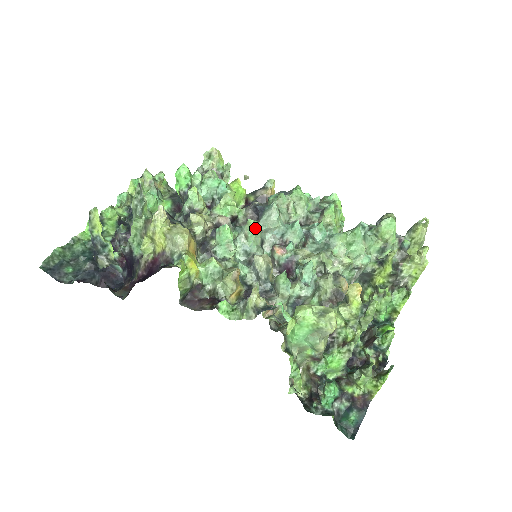
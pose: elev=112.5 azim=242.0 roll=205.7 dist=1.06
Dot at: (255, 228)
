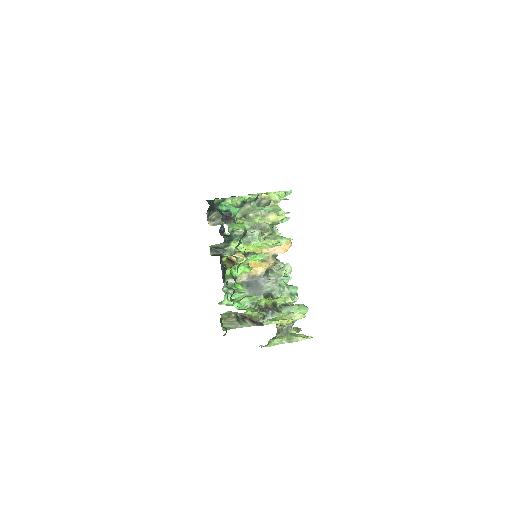
Dot at: occluded
